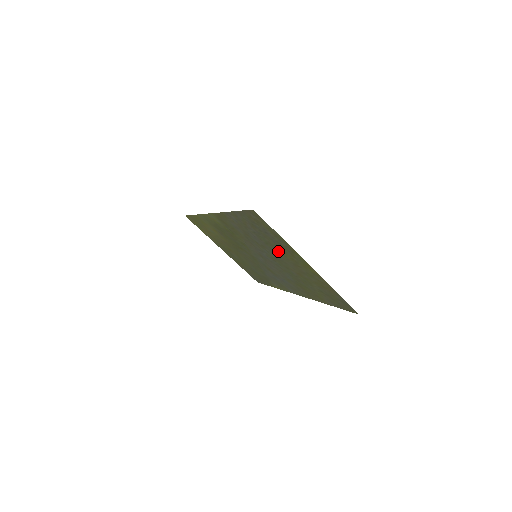
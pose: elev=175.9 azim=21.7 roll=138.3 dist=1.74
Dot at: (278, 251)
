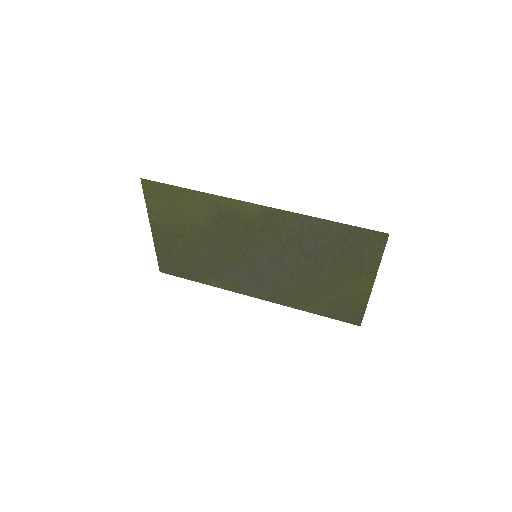
Dot at: (336, 265)
